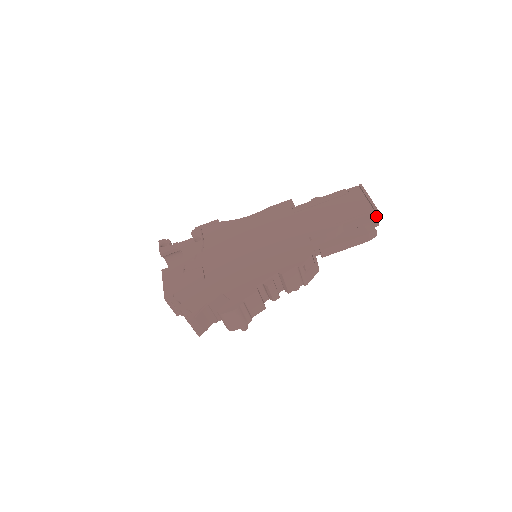
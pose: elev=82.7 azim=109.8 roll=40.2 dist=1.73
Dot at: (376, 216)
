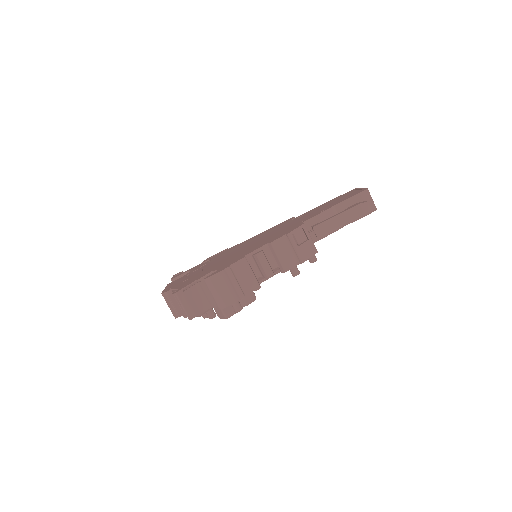
Dot at: (368, 196)
